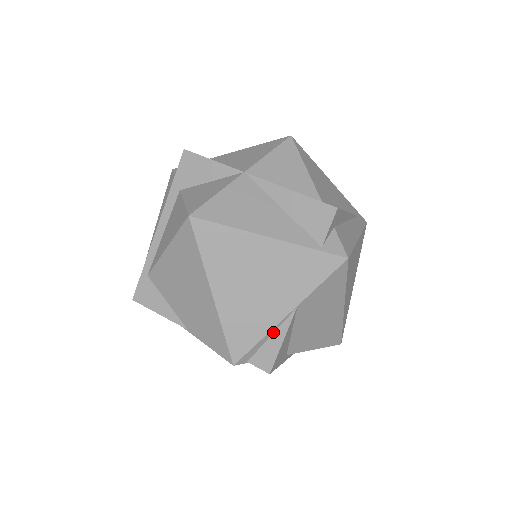
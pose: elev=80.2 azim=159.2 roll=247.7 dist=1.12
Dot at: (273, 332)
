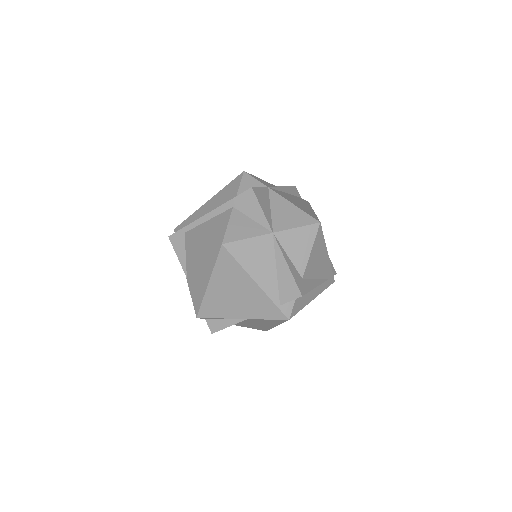
Dot at: (227, 319)
